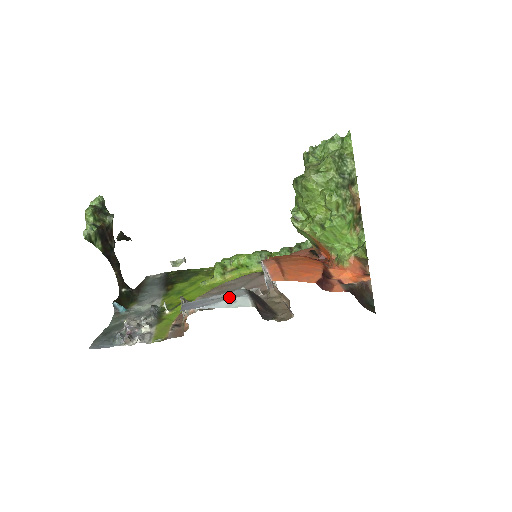
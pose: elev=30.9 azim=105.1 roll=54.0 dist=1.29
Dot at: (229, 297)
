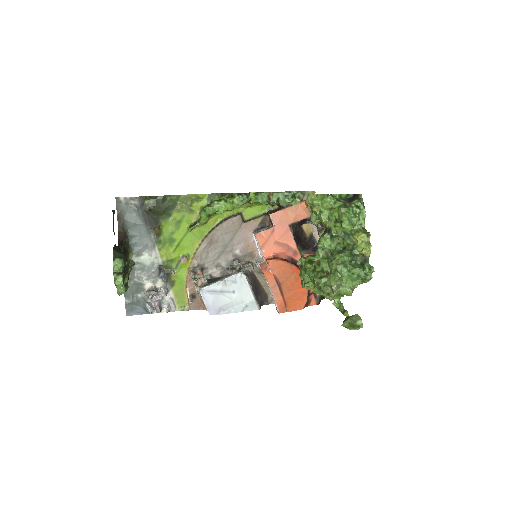
Dot at: (241, 299)
